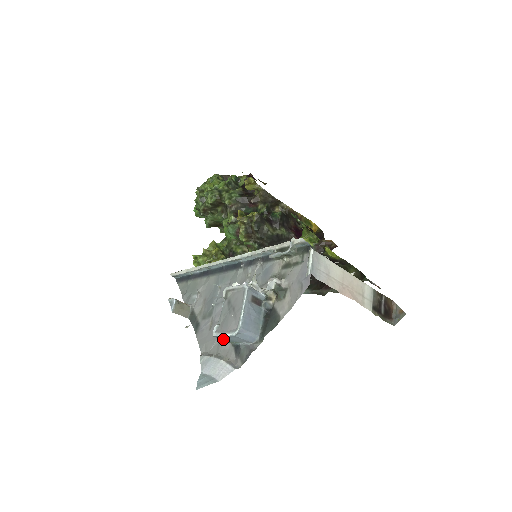
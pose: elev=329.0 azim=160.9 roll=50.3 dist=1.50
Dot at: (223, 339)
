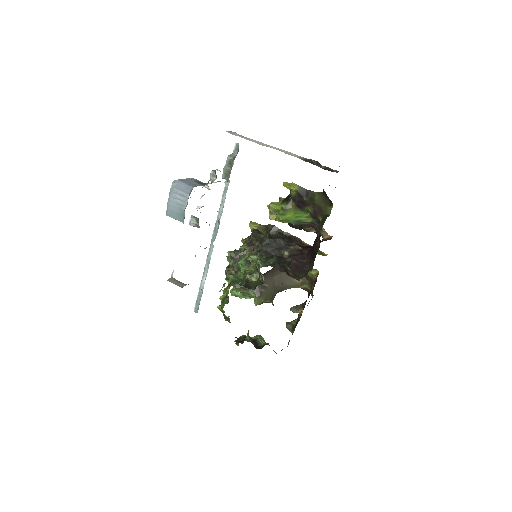
Dot at: (174, 215)
